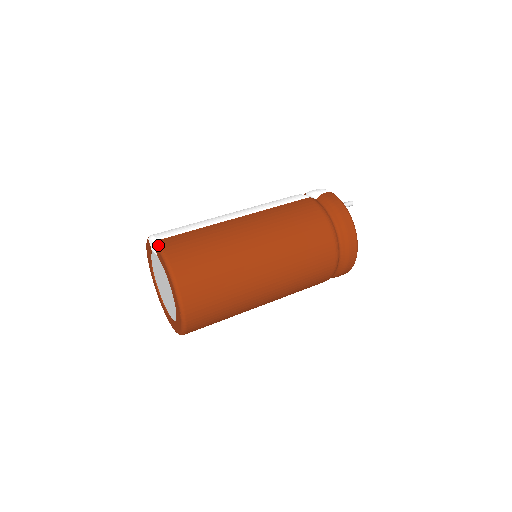
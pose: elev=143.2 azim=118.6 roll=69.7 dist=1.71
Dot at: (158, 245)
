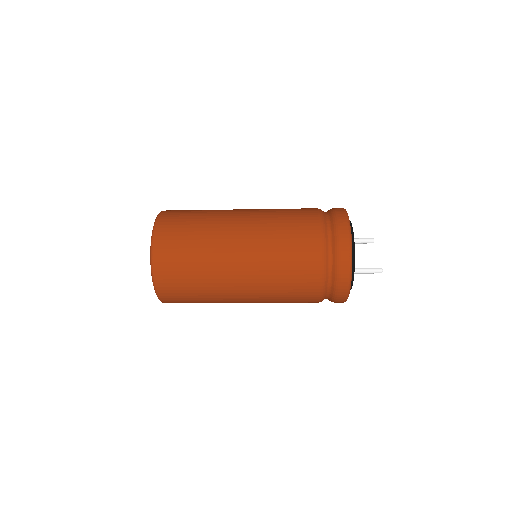
Dot at: occluded
